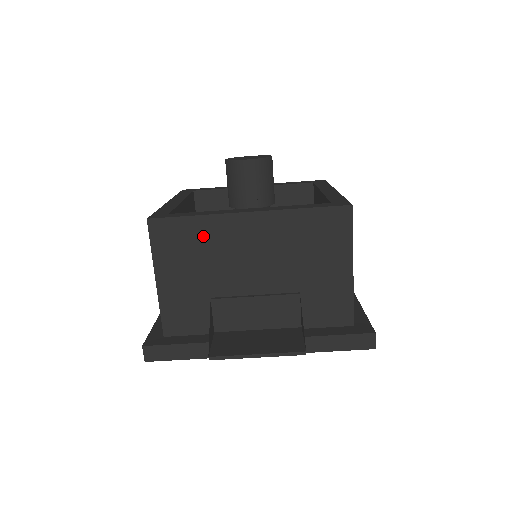
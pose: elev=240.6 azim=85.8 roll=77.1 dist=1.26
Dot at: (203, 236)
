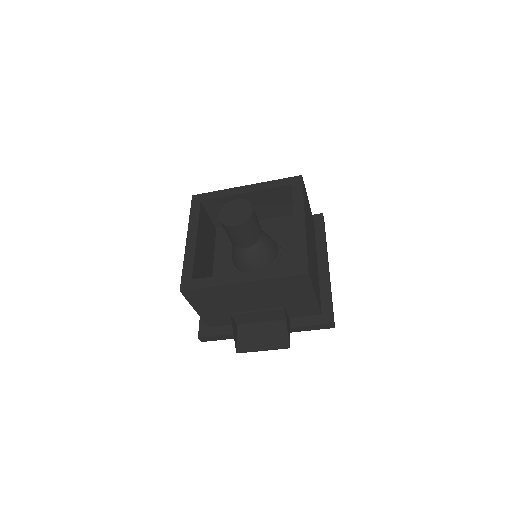
Dot at: (217, 293)
